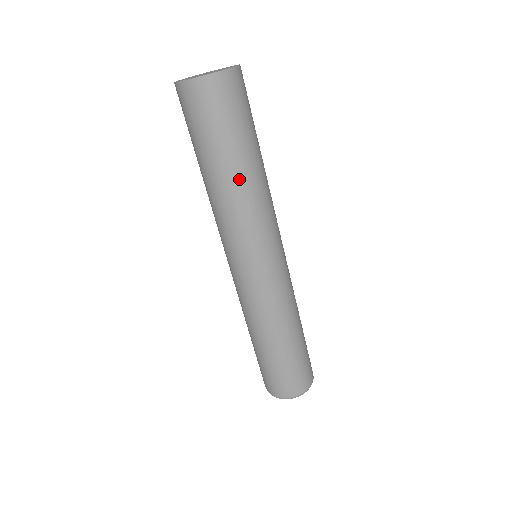
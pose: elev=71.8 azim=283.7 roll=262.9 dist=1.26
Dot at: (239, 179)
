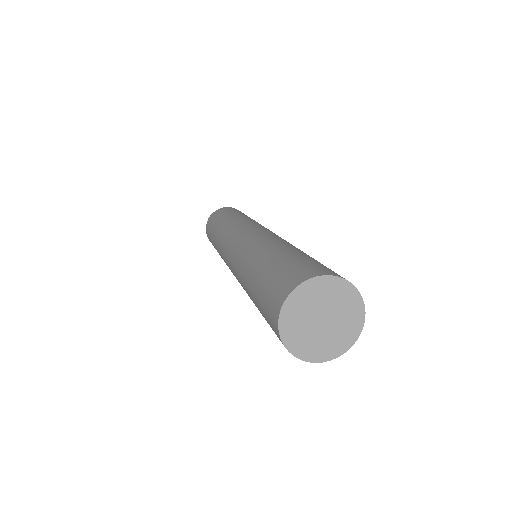
Dot at: occluded
